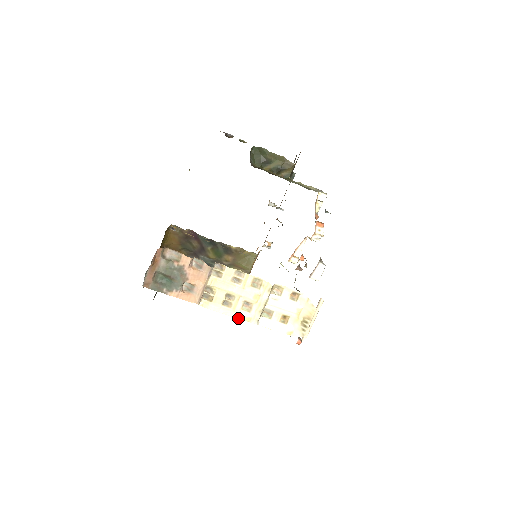
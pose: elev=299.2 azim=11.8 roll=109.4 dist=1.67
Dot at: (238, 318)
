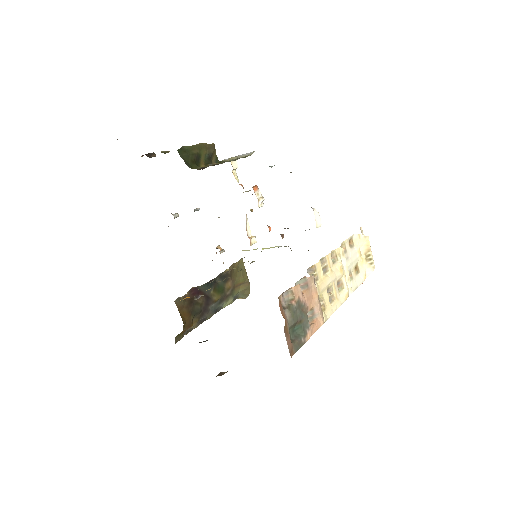
Dot at: (343, 302)
